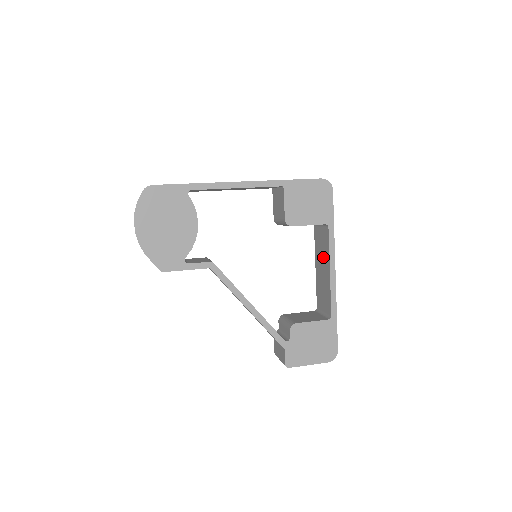
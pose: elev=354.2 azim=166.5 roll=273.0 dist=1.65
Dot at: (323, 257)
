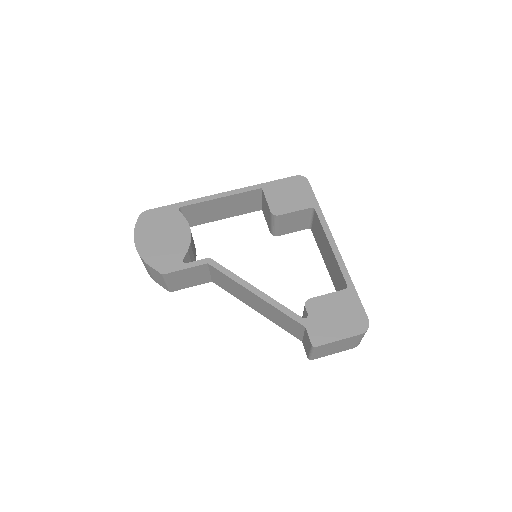
Dot at: (323, 242)
